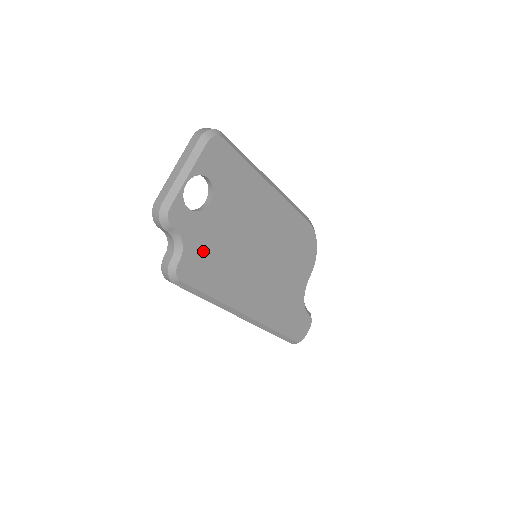
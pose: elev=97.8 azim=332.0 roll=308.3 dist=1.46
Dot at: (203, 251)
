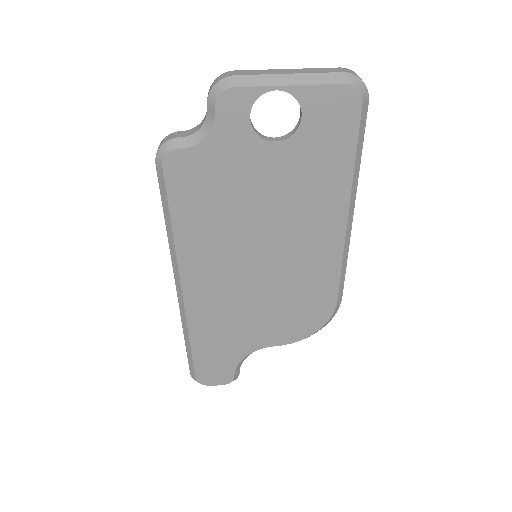
Dot at: (215, 174)
